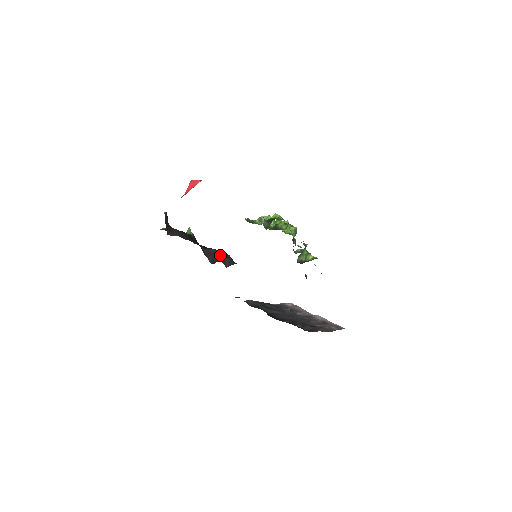
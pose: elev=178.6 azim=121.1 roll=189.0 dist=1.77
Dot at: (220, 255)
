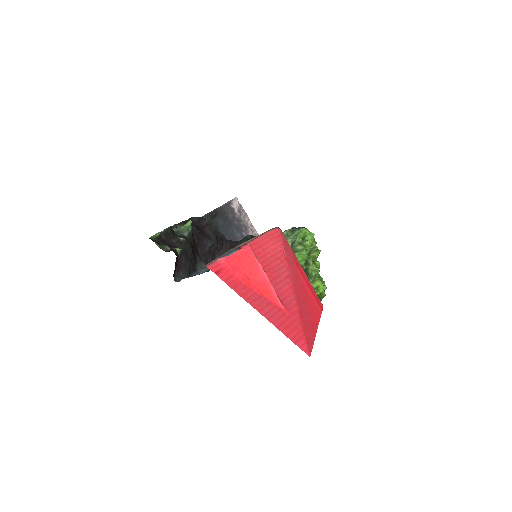
Dot at: (214, 249)
